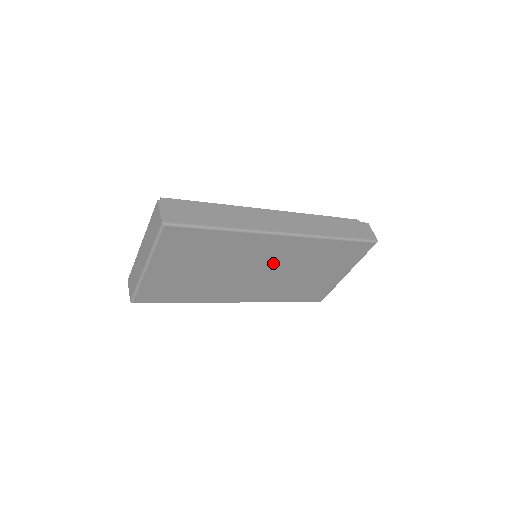
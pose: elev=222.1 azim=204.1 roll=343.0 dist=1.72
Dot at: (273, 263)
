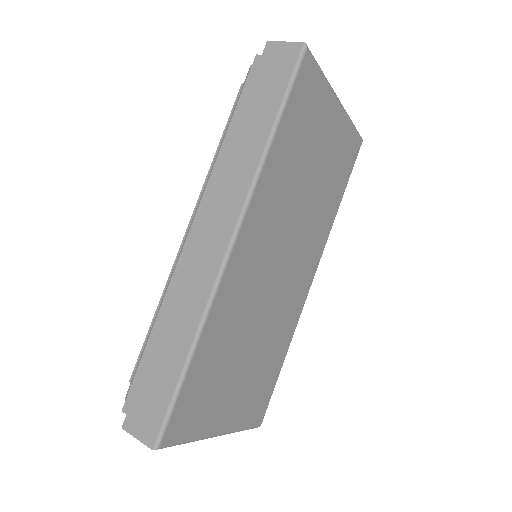
Dot at: (275, 245)
